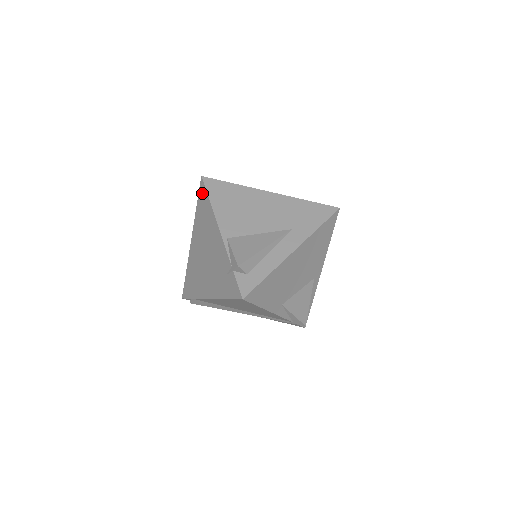
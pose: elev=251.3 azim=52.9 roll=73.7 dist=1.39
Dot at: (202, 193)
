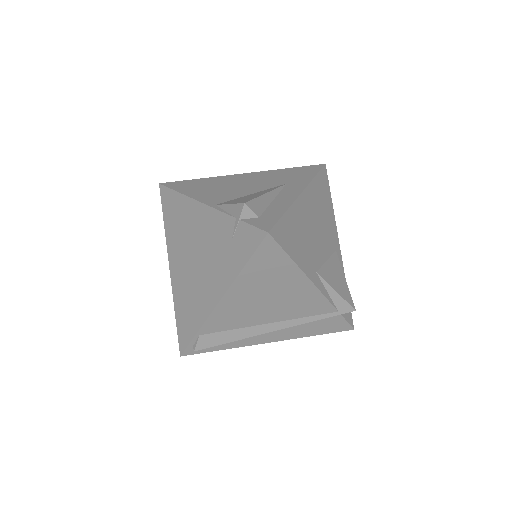
Dot at: (166, 198)
